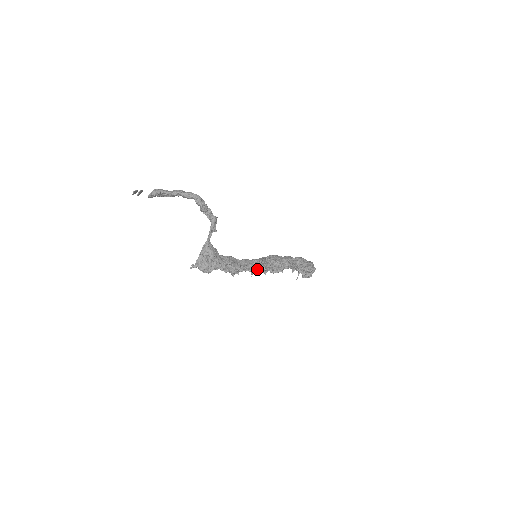
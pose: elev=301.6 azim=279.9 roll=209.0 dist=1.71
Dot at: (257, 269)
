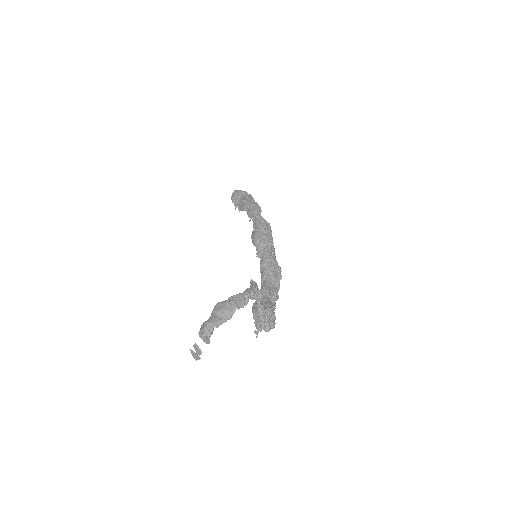
Dot at: occluded
